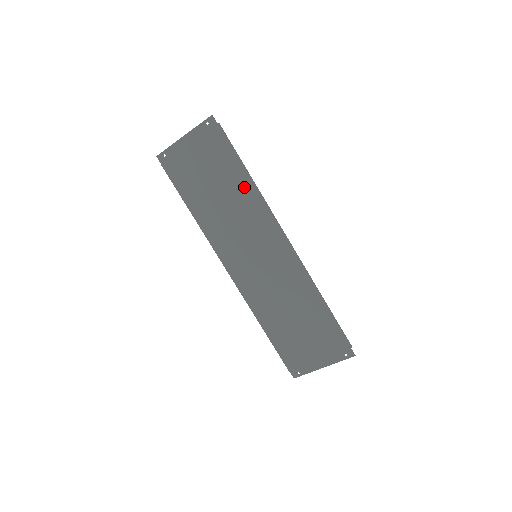
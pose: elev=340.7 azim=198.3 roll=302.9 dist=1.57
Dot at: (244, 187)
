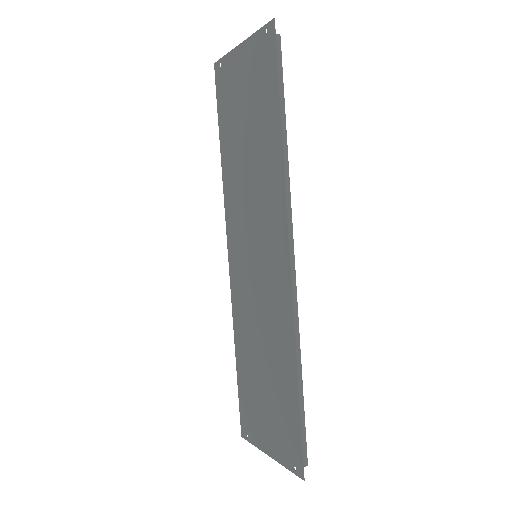
Dot at: (273, 149)
